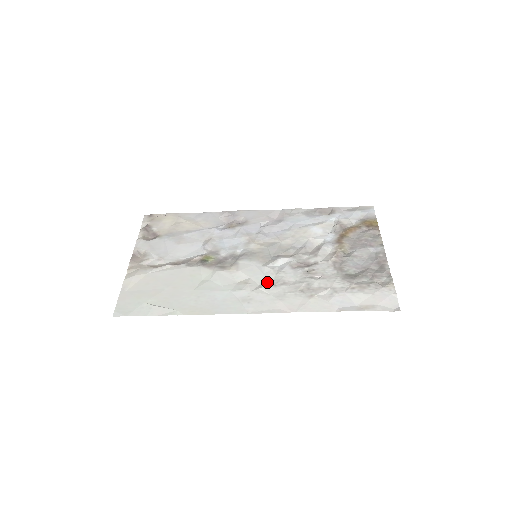
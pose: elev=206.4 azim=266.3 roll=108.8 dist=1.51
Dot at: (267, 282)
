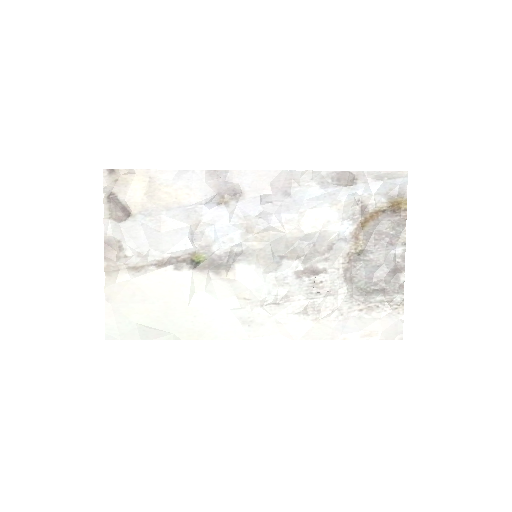
Dot at: (269, 297)
